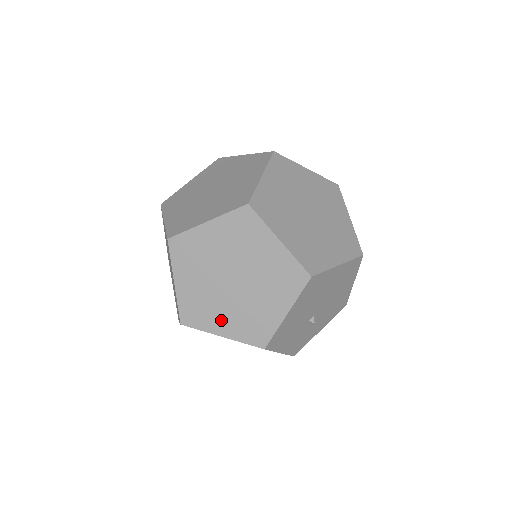
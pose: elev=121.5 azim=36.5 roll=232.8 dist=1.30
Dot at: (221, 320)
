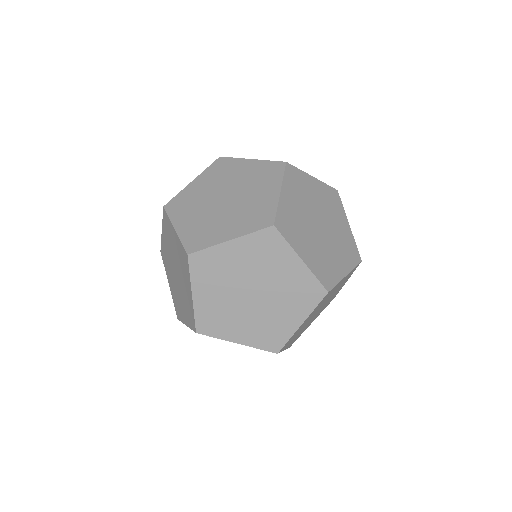
Dot at: (170, 279)
